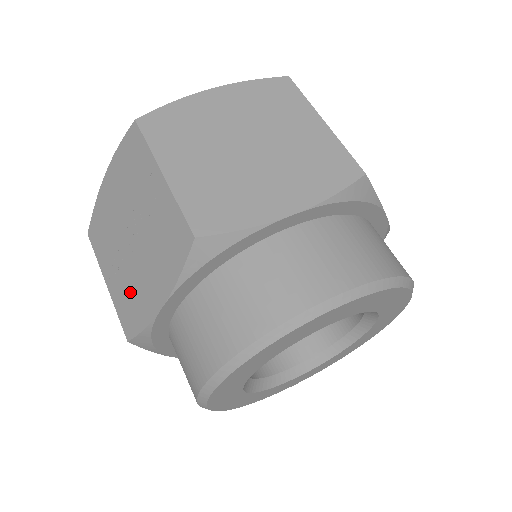
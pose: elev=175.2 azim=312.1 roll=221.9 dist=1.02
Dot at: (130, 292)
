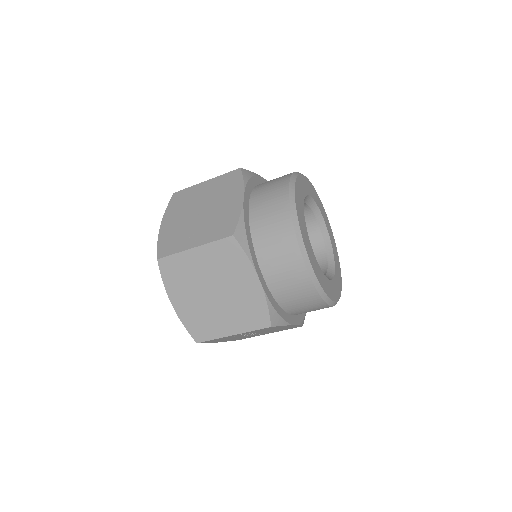
Dot at: (217, 222)
